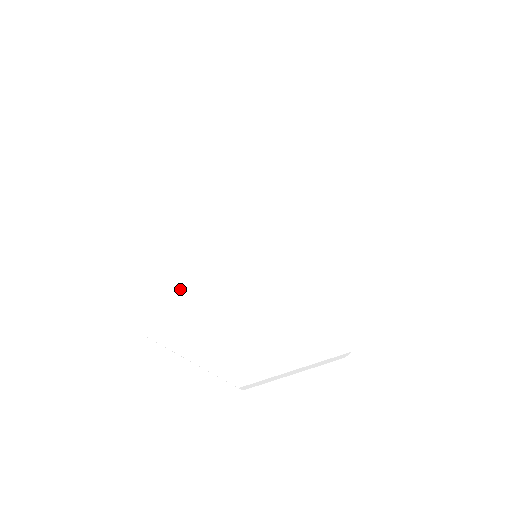
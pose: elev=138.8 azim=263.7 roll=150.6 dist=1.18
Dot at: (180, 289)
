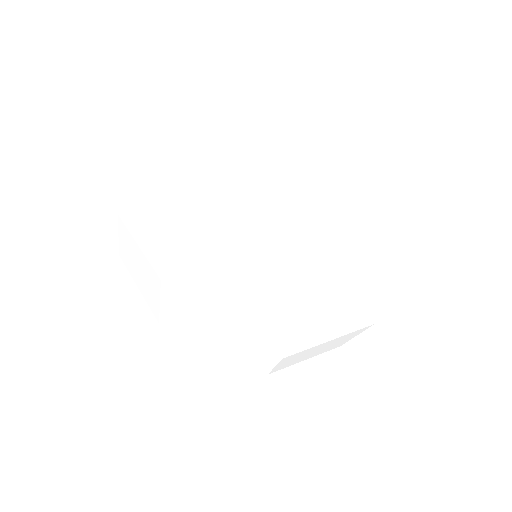
Dot at: (199, 249)
